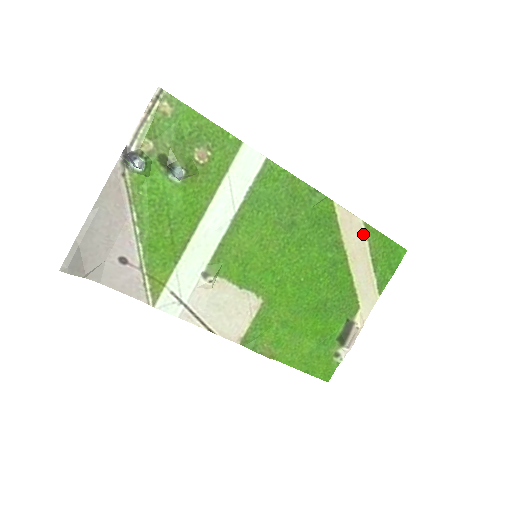
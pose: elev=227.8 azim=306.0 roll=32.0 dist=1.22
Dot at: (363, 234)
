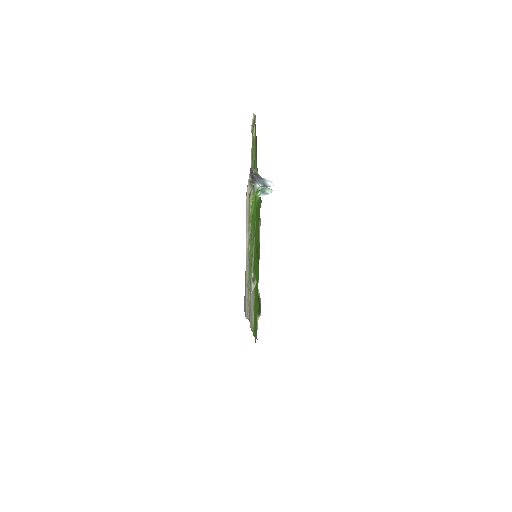
Dot at: occluded
